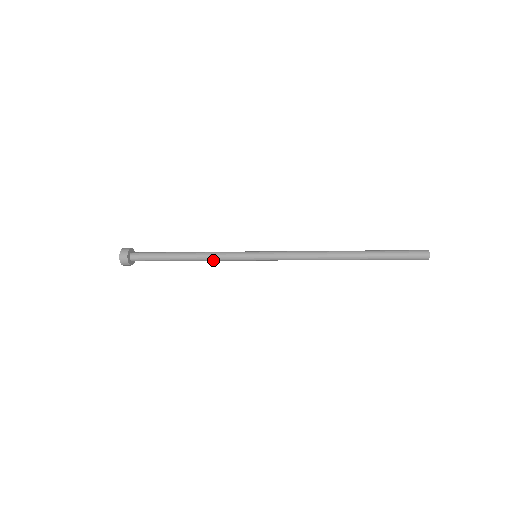
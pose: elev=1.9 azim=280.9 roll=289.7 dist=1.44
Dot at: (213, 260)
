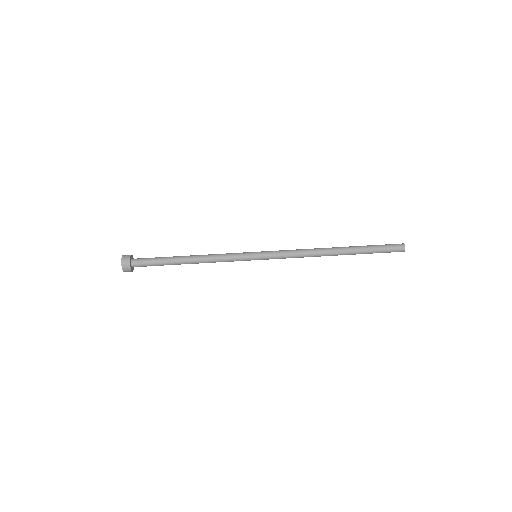
Dot at: occluded
